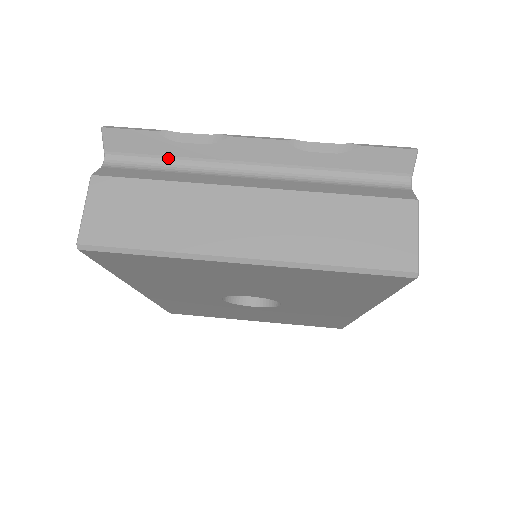
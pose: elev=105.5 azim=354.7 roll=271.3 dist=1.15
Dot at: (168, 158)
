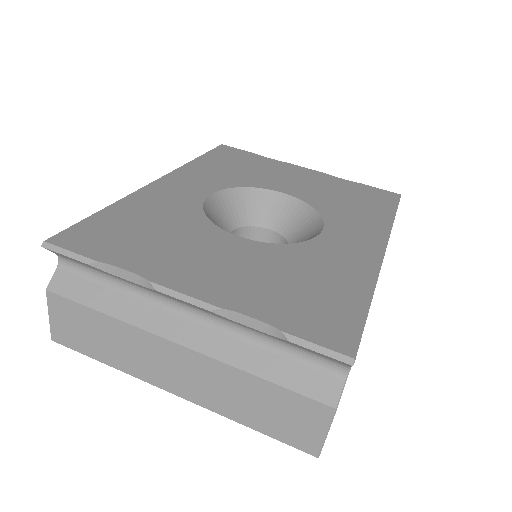
Dot at: (110, 275)
